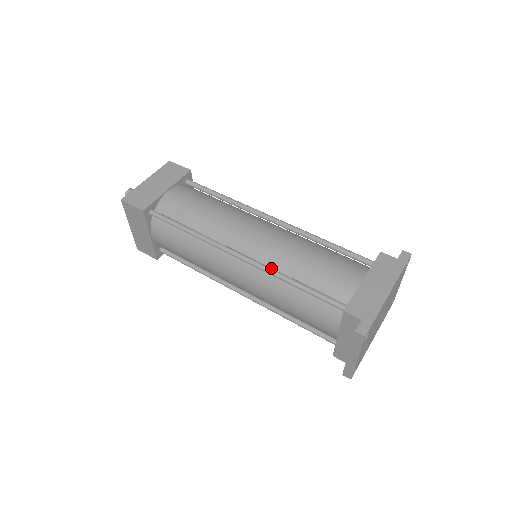
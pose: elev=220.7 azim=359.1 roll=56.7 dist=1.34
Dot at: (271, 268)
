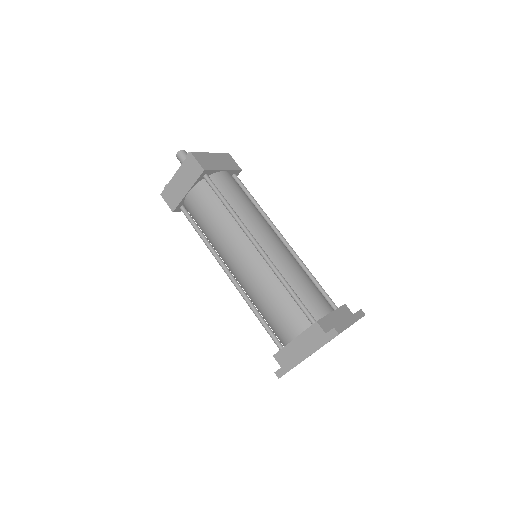
Dot at: (244, 296)
